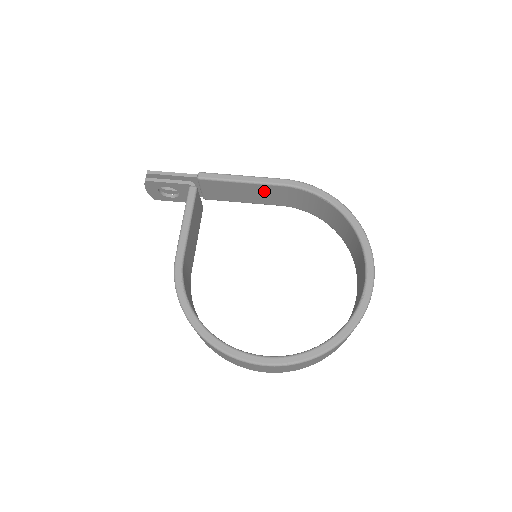
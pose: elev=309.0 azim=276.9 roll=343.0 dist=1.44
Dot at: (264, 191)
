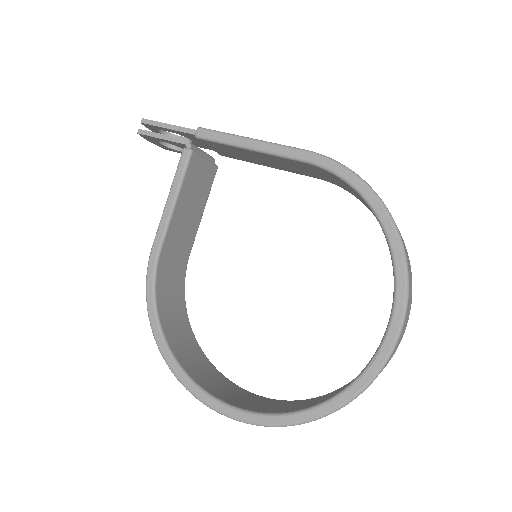
Dot at: (283, 162)
